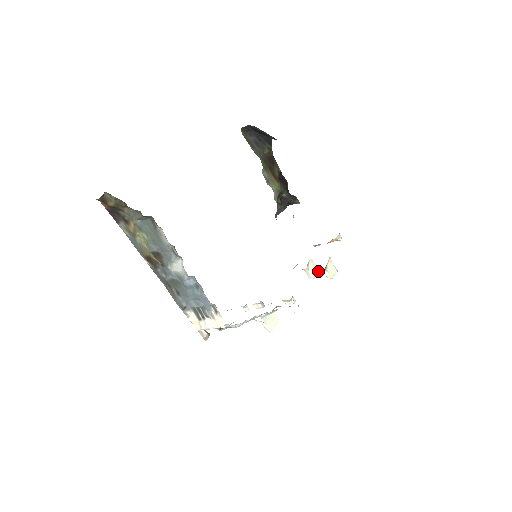
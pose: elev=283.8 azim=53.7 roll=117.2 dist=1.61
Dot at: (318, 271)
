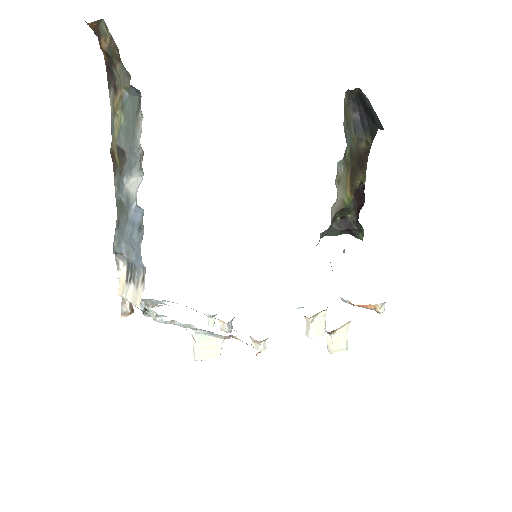
Dot at: (324, 334)
